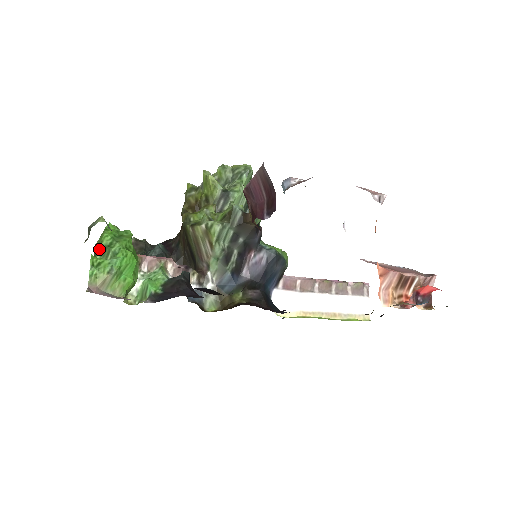
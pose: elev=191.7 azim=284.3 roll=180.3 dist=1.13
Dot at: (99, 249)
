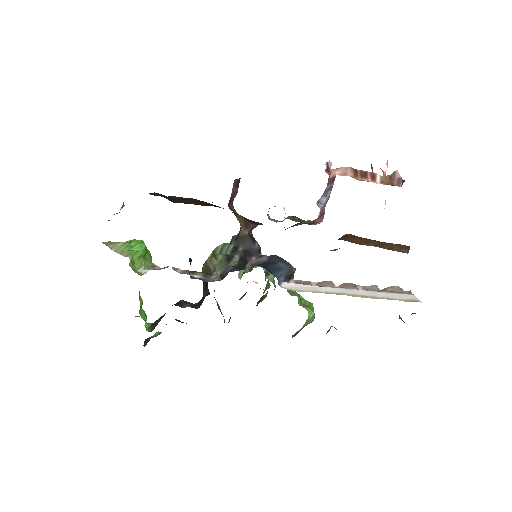
Dot at: occluded
